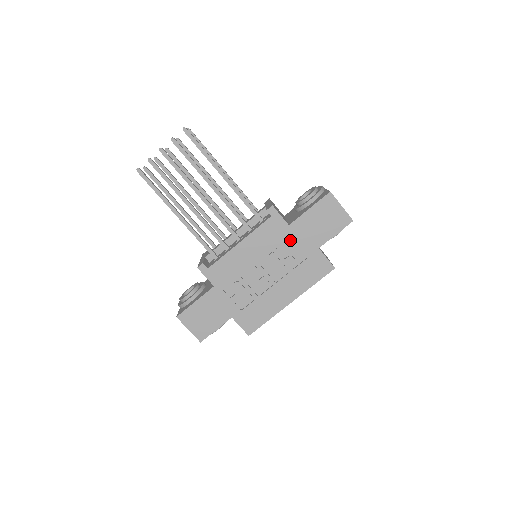
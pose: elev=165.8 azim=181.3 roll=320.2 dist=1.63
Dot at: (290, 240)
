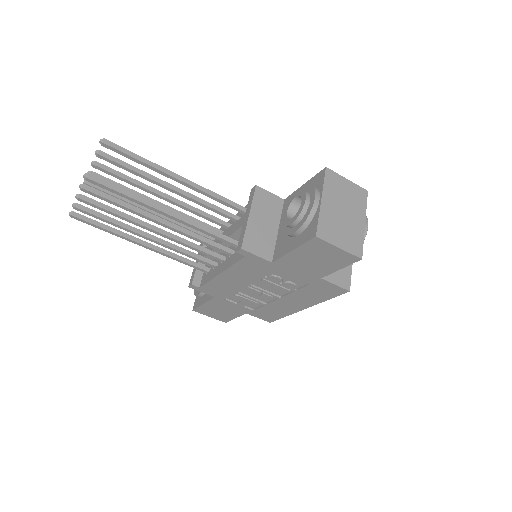
Dot at: (281, 271)
